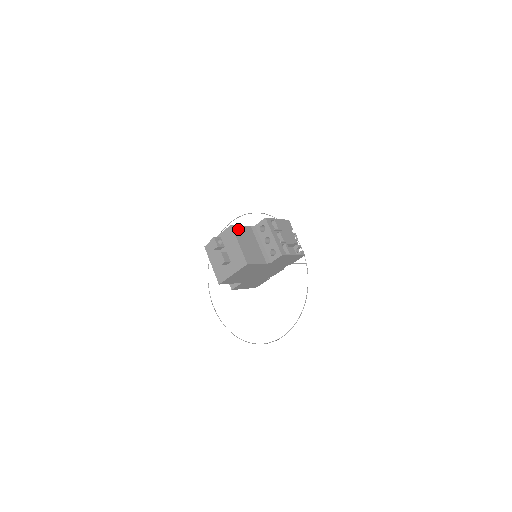
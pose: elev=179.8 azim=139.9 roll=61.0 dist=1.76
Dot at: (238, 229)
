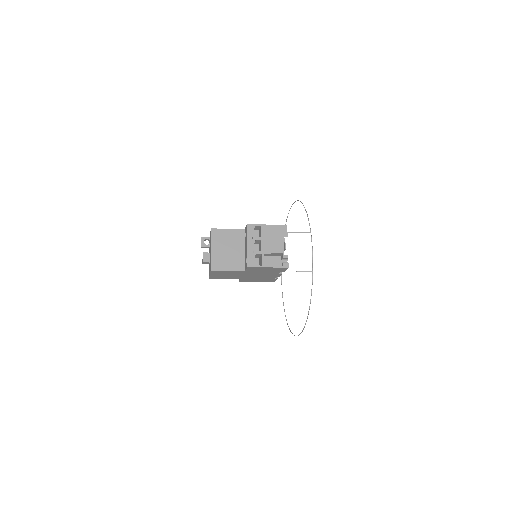
Dot at: (219, 233)
